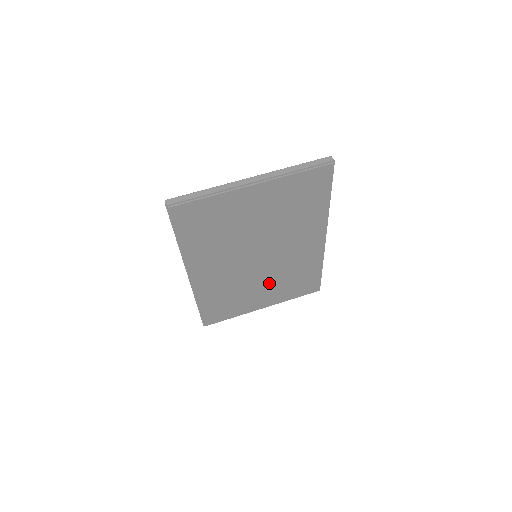
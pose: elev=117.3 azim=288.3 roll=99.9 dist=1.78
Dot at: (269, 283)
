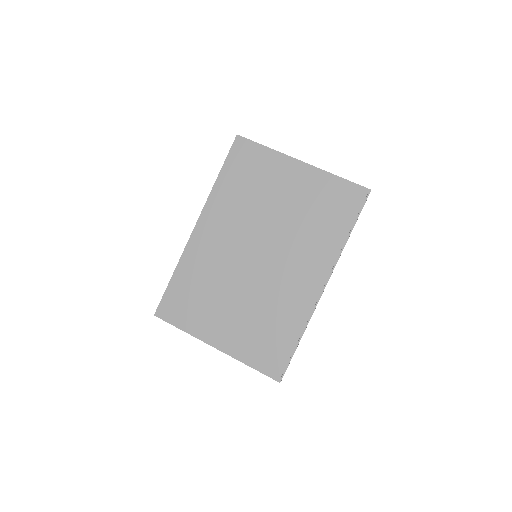
Dot at: (244, 306)
